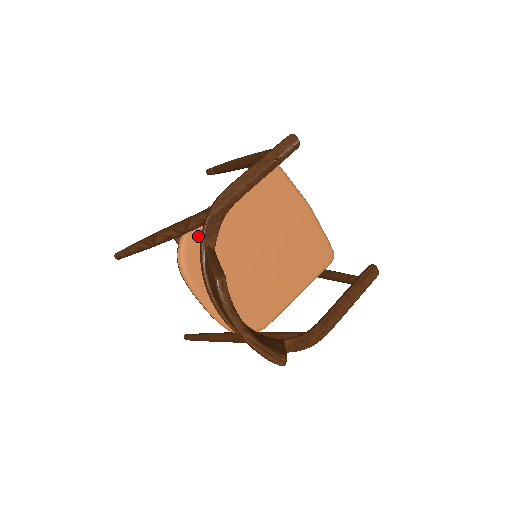
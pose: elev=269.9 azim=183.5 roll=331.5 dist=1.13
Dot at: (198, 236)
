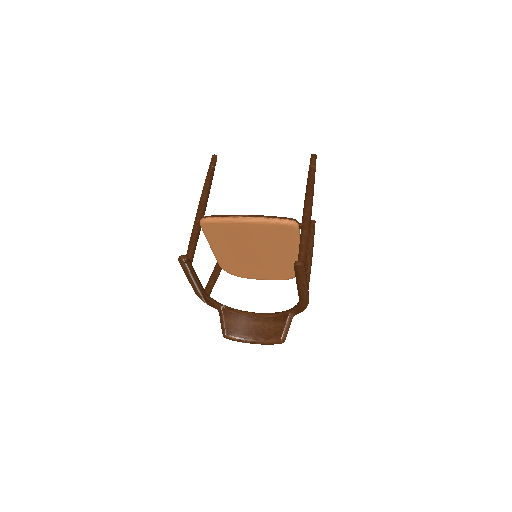
Dot at: (226, 267)
